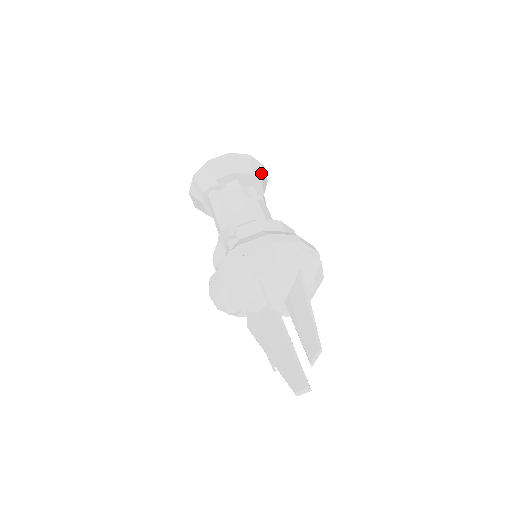
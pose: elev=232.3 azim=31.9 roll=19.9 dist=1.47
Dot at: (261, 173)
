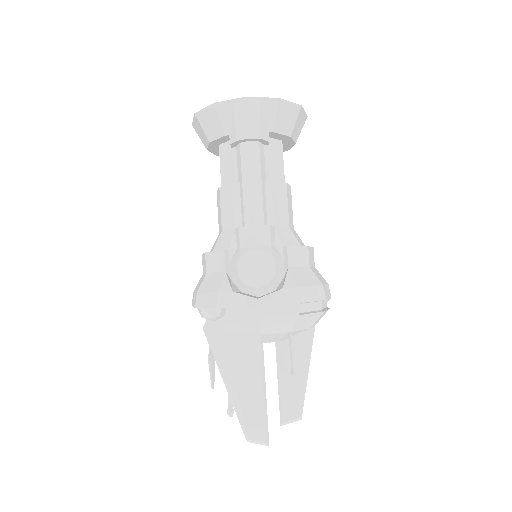
Dot at: occluded
